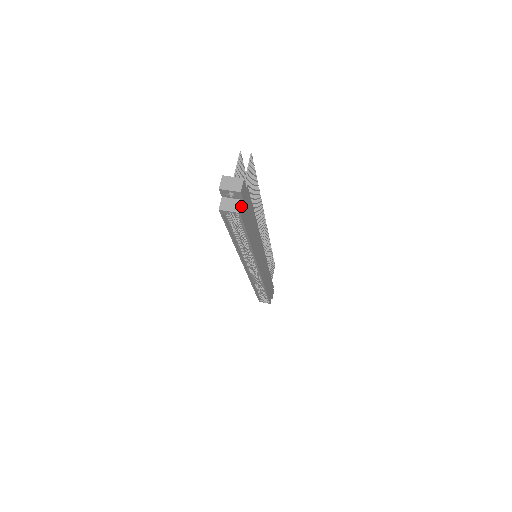
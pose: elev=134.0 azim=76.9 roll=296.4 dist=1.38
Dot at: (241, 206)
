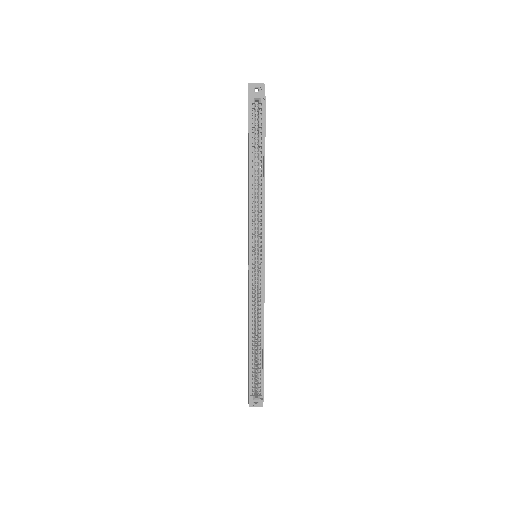
Dot at: (265, 96)
